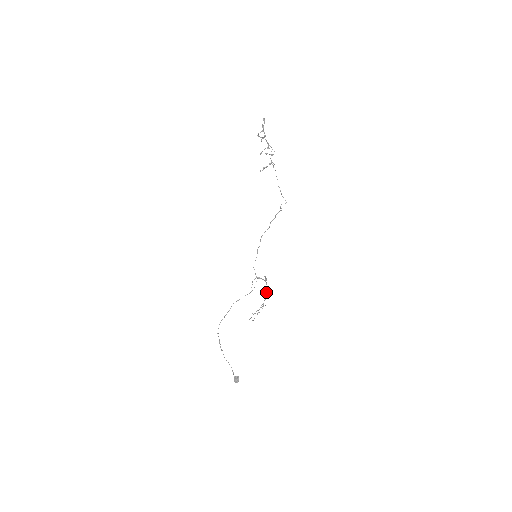
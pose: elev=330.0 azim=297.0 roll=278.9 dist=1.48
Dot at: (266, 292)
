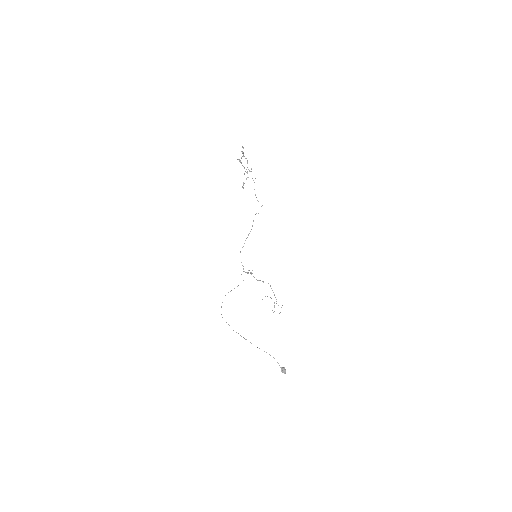
Dot at: (270, 285)
